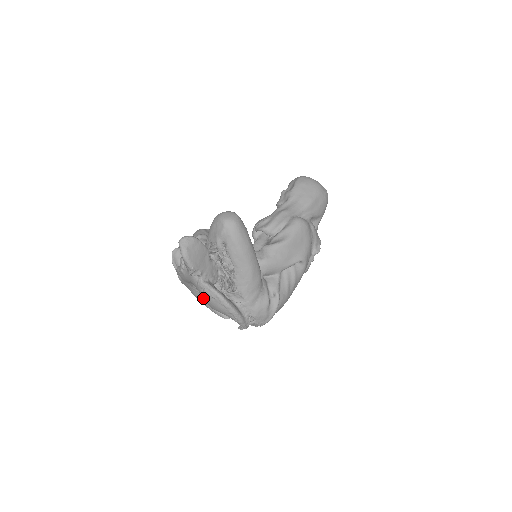
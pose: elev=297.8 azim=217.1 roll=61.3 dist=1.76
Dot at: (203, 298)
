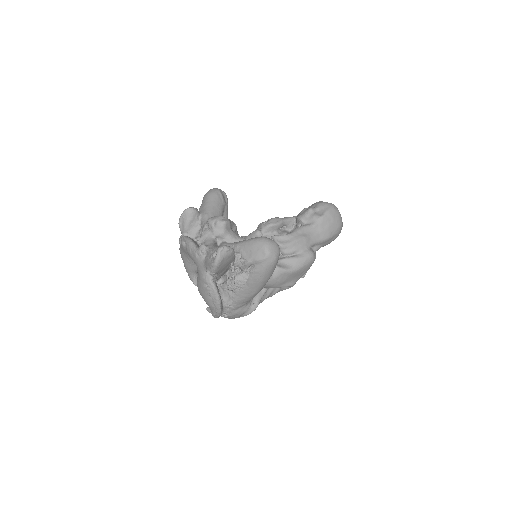
Dot at: (199, 285)
